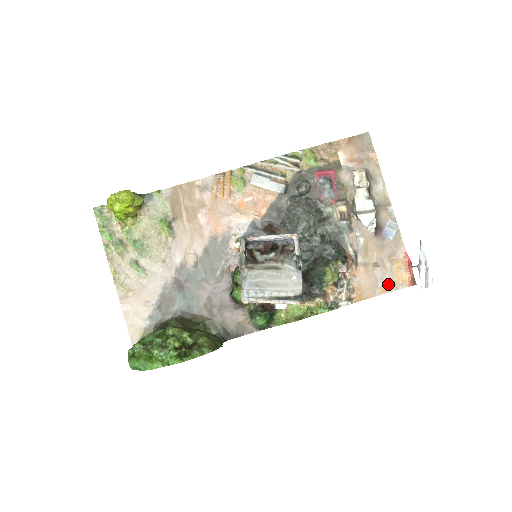
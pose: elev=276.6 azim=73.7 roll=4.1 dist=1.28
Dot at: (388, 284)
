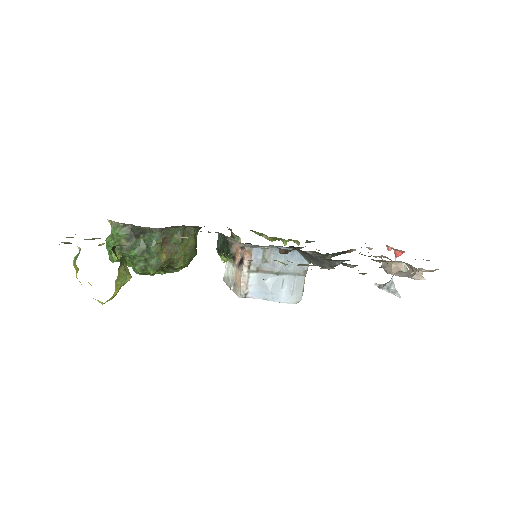
Dot at: occluded
